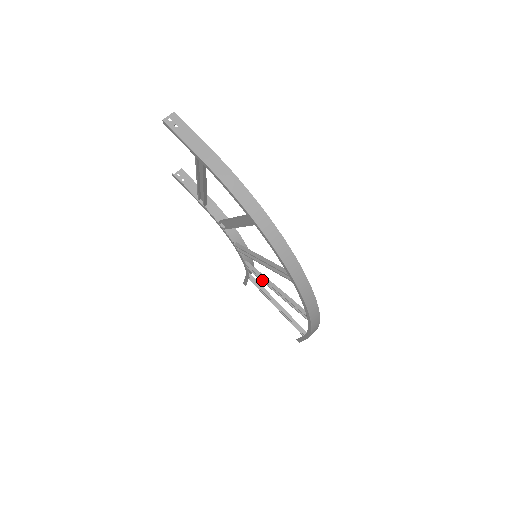
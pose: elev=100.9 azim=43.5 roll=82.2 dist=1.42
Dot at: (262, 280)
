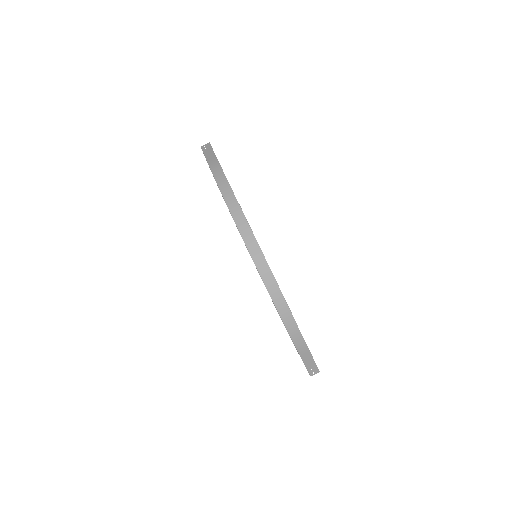
Dot at: occluded
